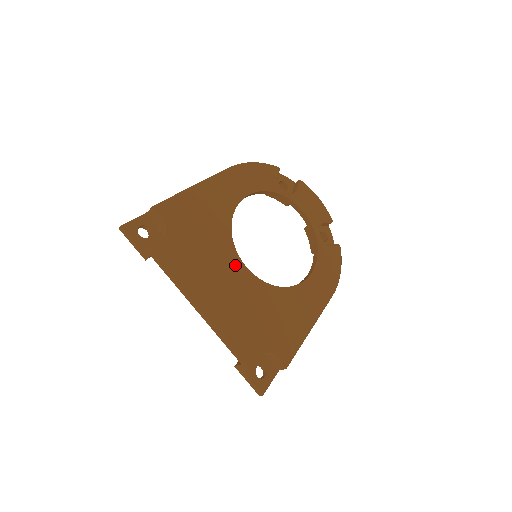
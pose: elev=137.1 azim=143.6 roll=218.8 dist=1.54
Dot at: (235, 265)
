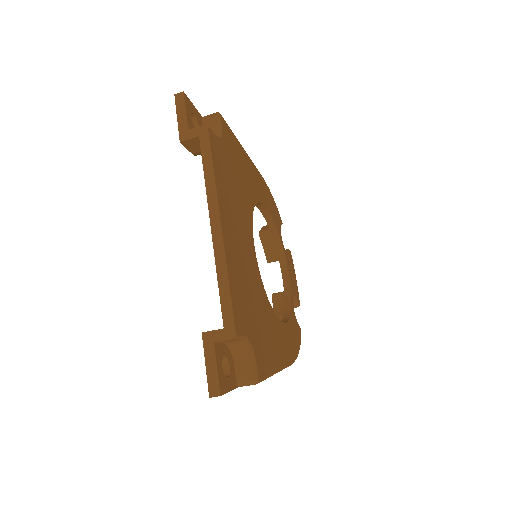
Dot at: (249, 235)
